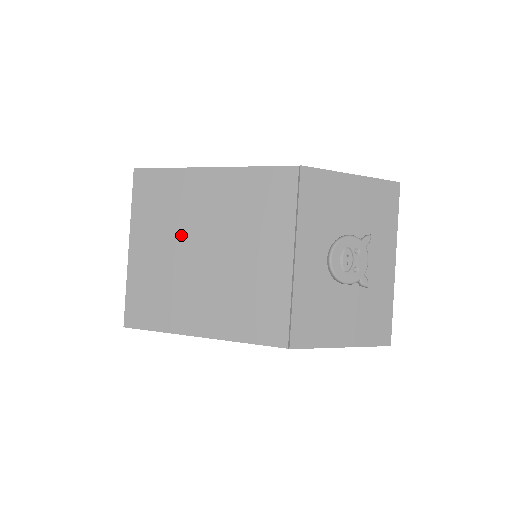
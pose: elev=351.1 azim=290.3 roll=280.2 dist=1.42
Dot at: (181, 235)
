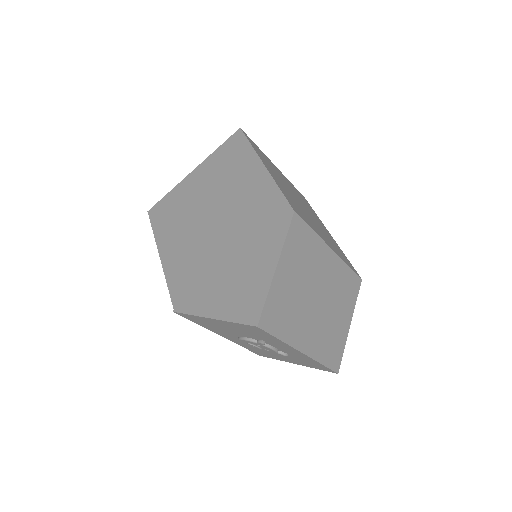
Dot at: occluded
